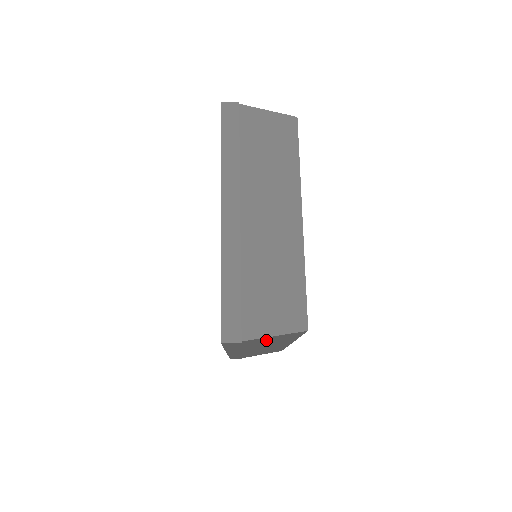
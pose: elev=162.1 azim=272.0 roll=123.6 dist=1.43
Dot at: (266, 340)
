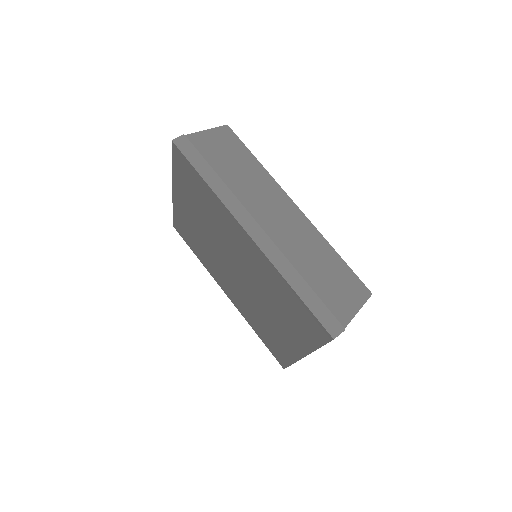
Dot at: occluded
